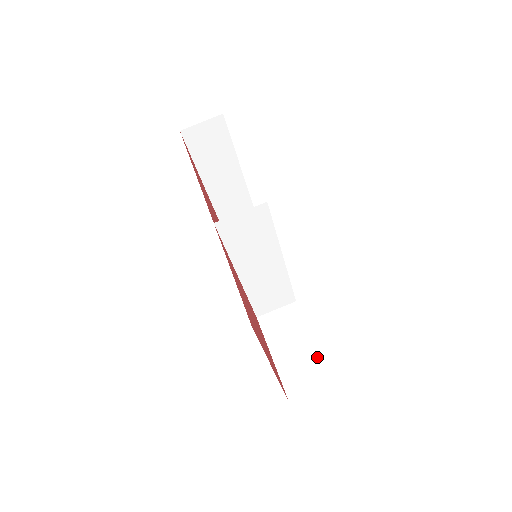
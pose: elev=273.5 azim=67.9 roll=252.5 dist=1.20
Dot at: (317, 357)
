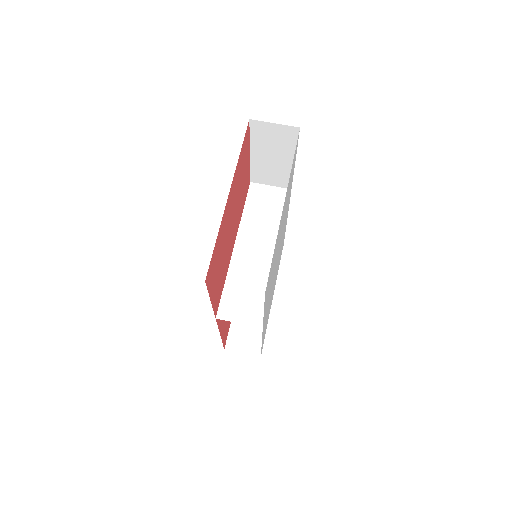
Dot at: occluded
